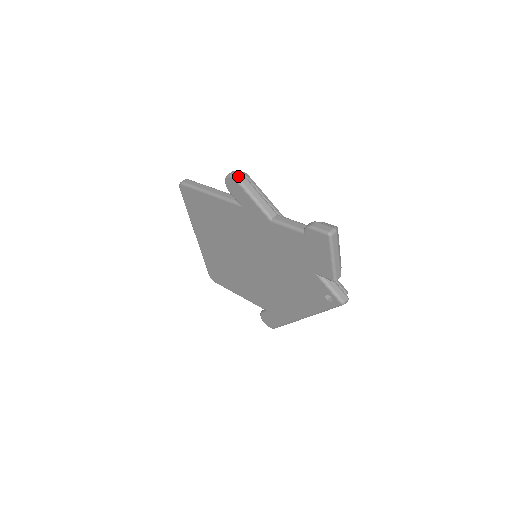
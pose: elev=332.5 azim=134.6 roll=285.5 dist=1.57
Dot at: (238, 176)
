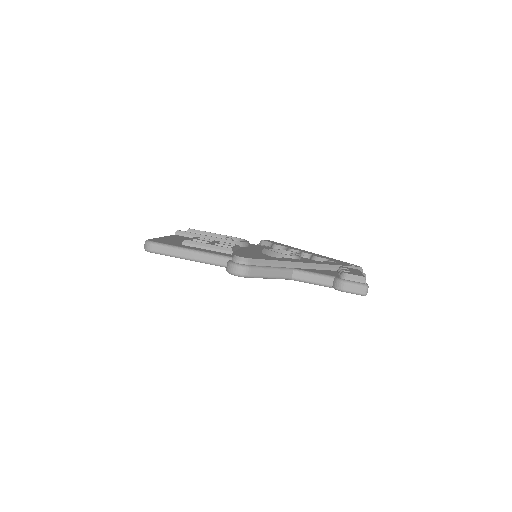
Dot at: (246, 274)
